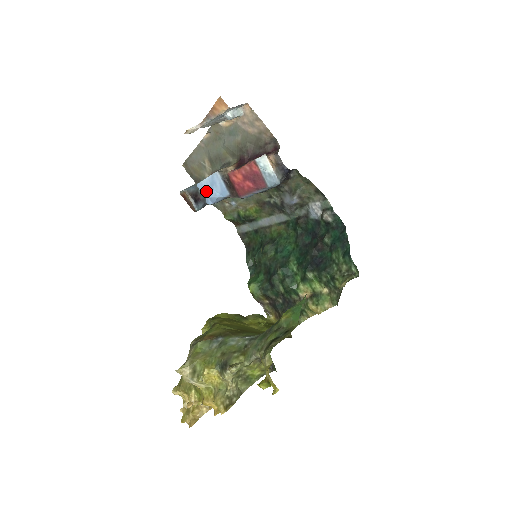
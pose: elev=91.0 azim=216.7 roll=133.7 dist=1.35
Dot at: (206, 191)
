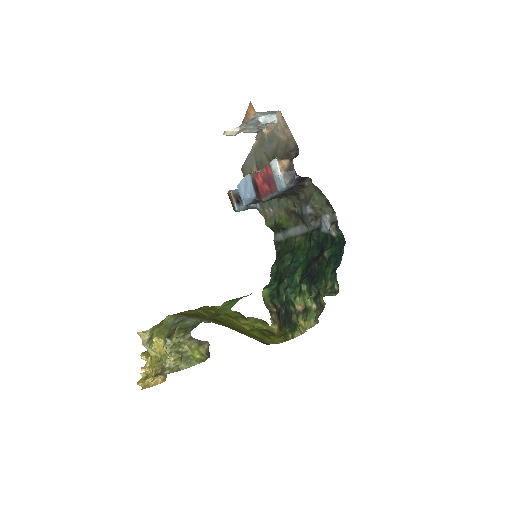
Dot at: (242, 192)
